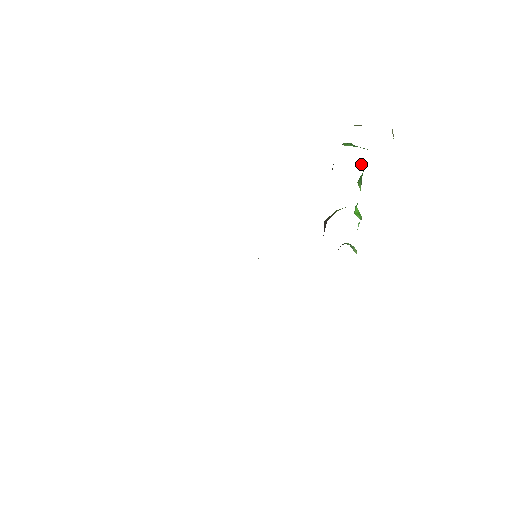
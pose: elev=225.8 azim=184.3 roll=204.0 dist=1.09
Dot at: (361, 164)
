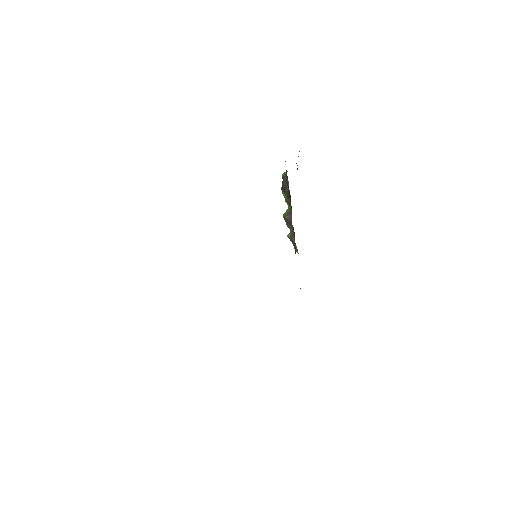
Dot at: occluded
